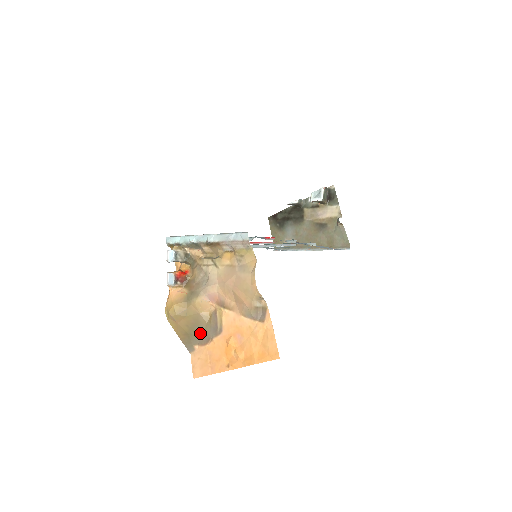
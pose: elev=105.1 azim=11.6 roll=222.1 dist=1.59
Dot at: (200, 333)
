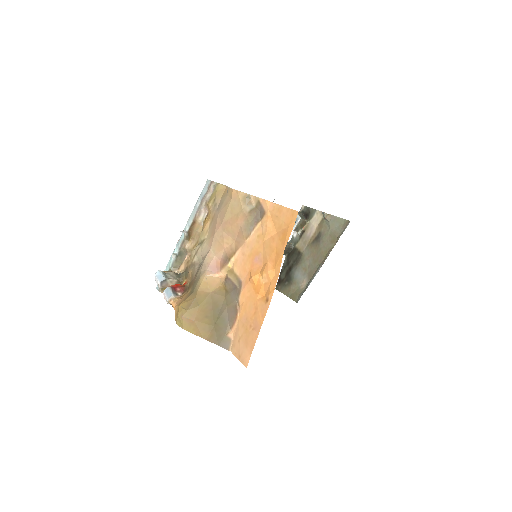
Dot at: (224, 313)
